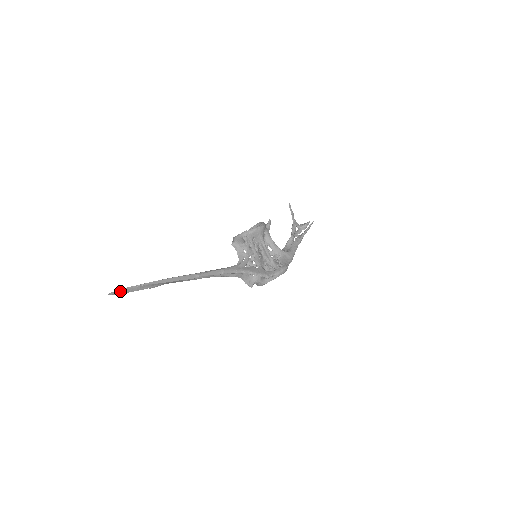
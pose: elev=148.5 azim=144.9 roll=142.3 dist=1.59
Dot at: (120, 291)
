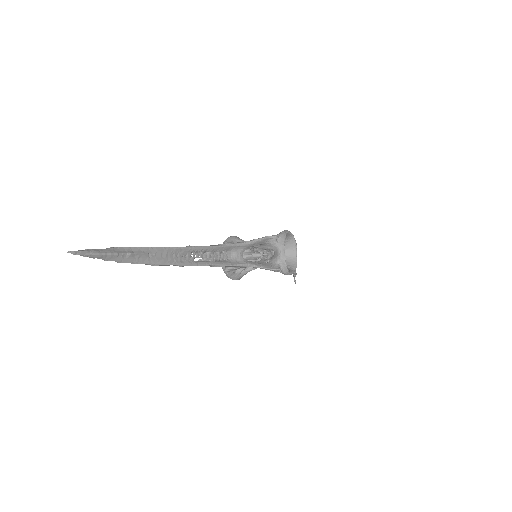
Dot at: (84, 250)
